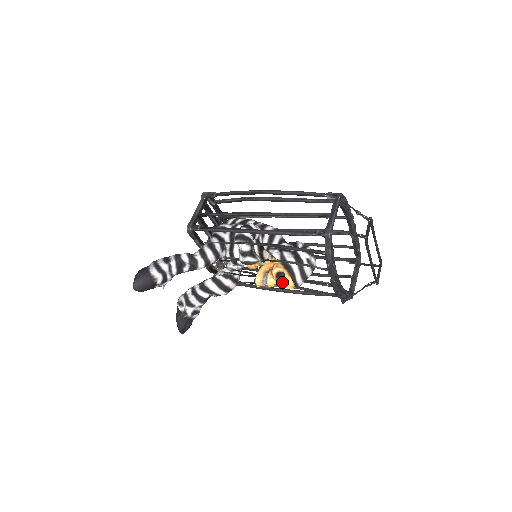
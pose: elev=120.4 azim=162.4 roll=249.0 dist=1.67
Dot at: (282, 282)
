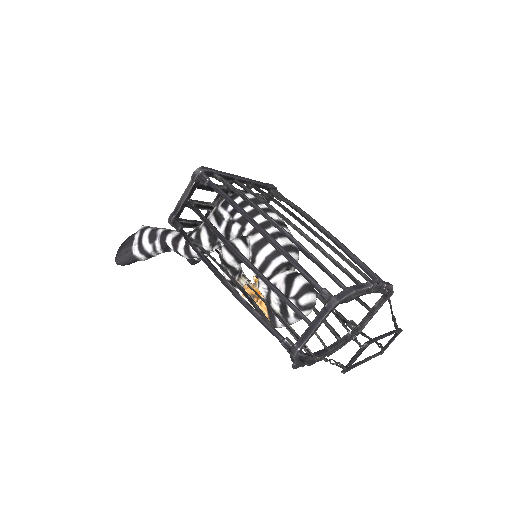
Dot at: occluded
